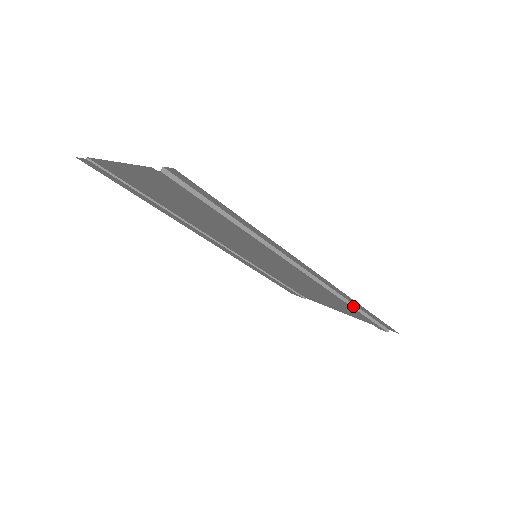
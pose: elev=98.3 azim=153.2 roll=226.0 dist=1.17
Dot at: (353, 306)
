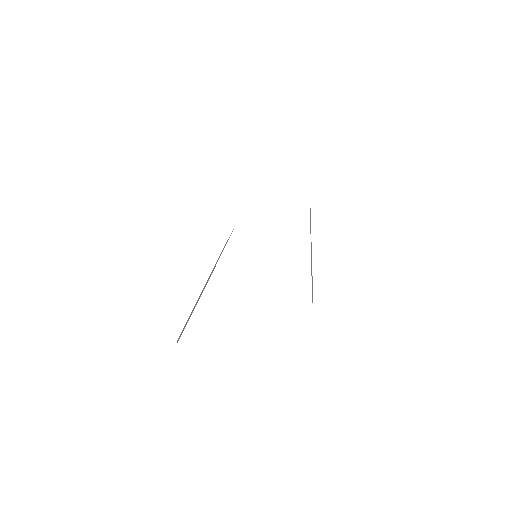
Dot at: (310, 219)
